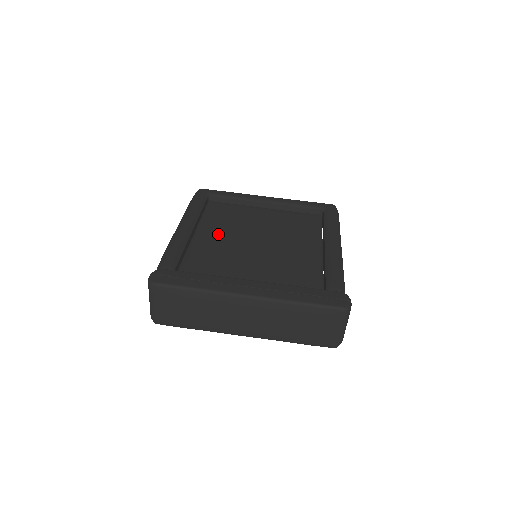
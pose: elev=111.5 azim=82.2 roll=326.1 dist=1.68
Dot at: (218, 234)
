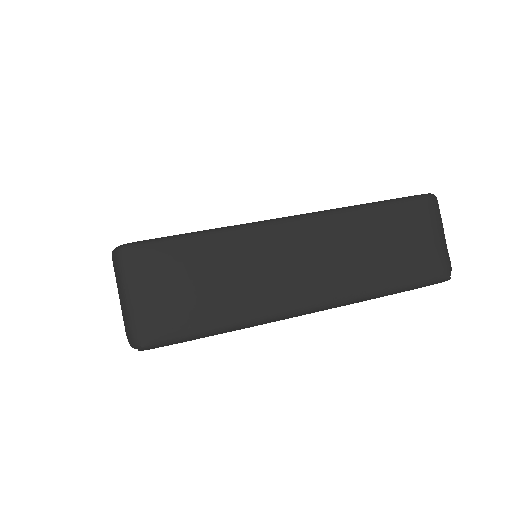
Dot at: occluded
